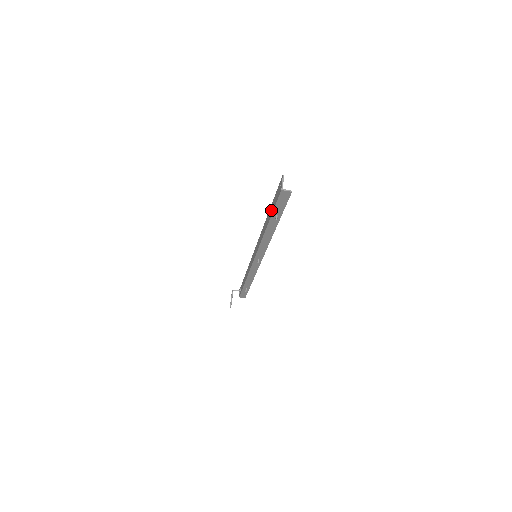
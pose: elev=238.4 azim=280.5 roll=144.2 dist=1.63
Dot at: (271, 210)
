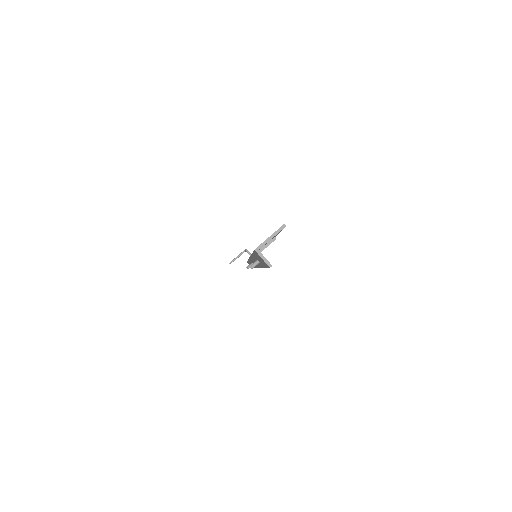
Dot at: occluded
